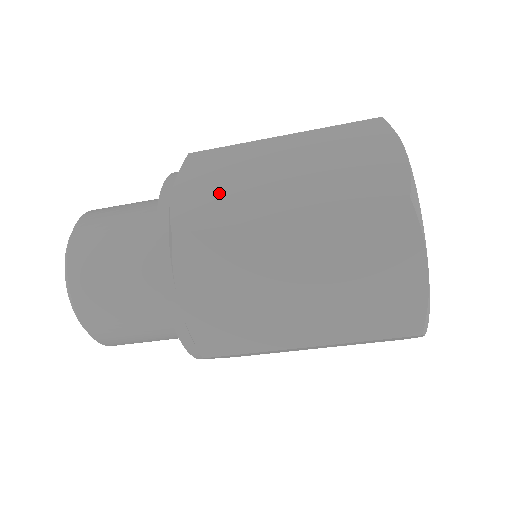
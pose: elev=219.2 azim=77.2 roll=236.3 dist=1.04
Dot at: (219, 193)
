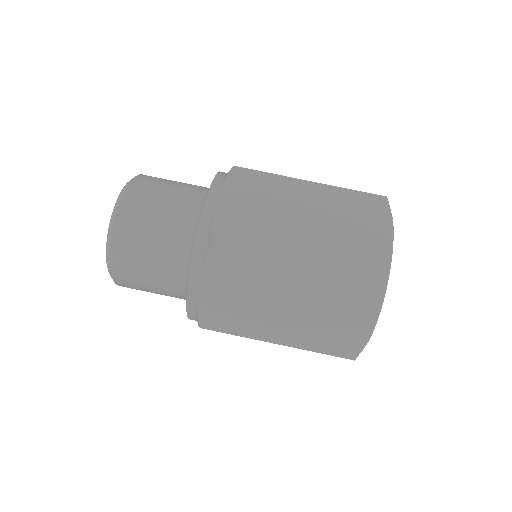
Dot at: occluded
